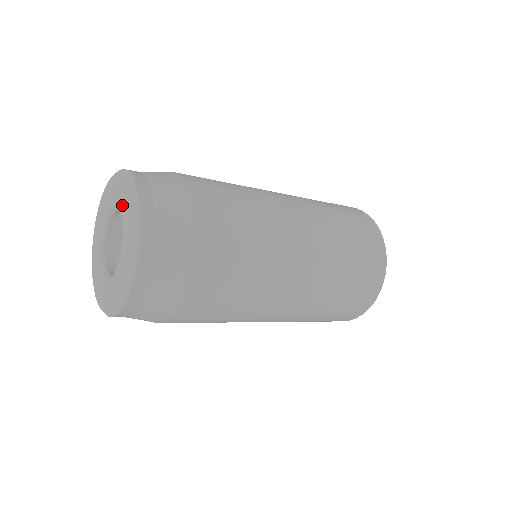
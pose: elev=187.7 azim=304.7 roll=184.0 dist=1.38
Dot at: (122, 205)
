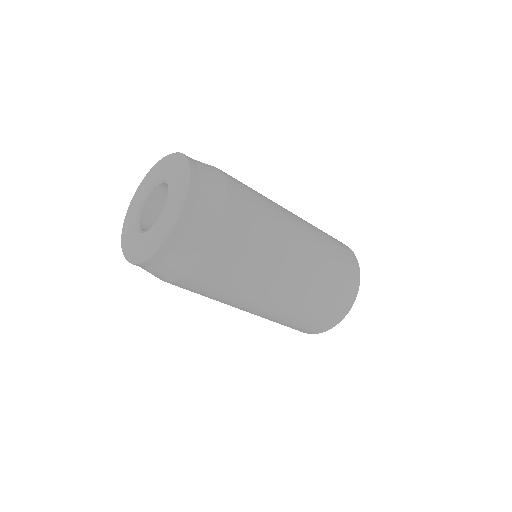
Dot at: (169, 174)
